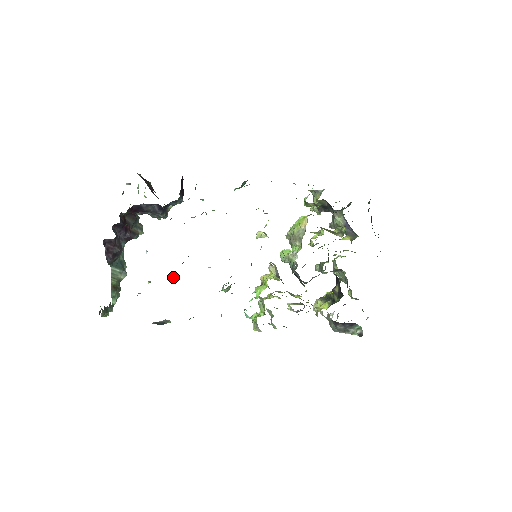
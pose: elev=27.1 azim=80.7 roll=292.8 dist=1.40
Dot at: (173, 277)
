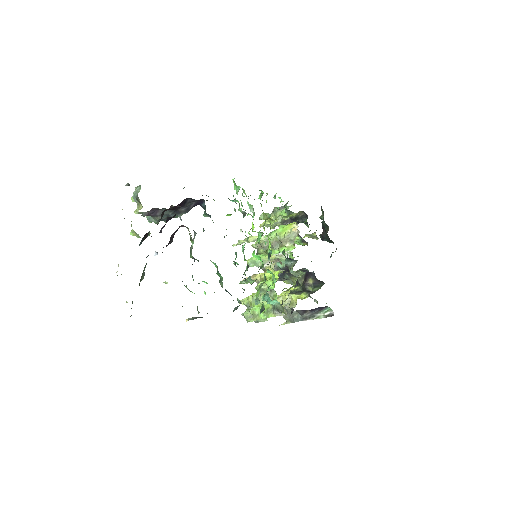
Dot at: occluded
